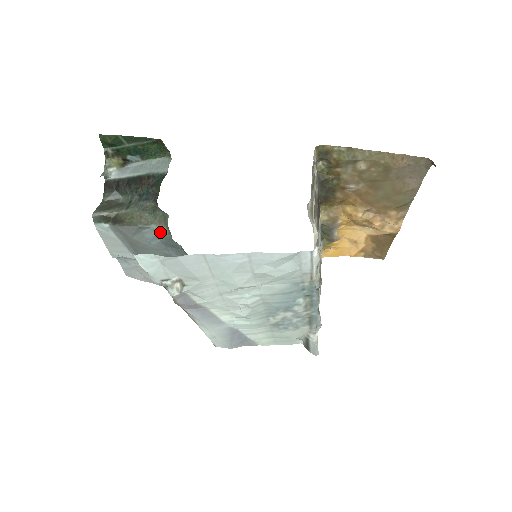
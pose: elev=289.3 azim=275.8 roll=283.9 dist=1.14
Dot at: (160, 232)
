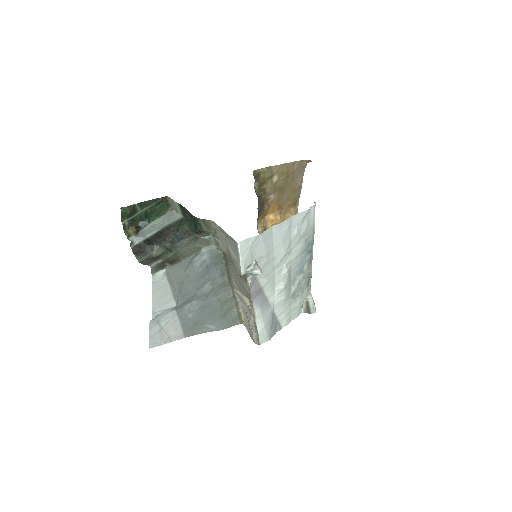
Dot at: (209, 253)
